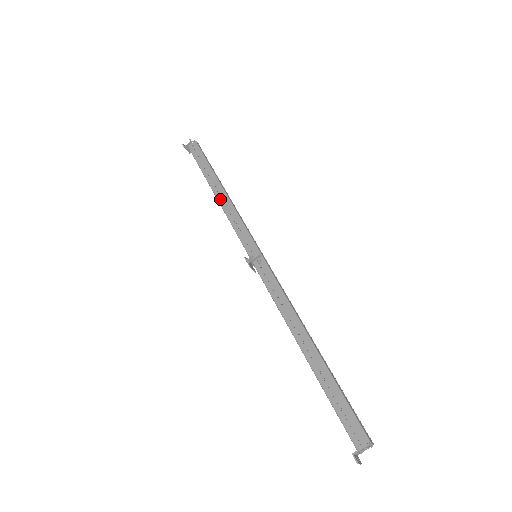
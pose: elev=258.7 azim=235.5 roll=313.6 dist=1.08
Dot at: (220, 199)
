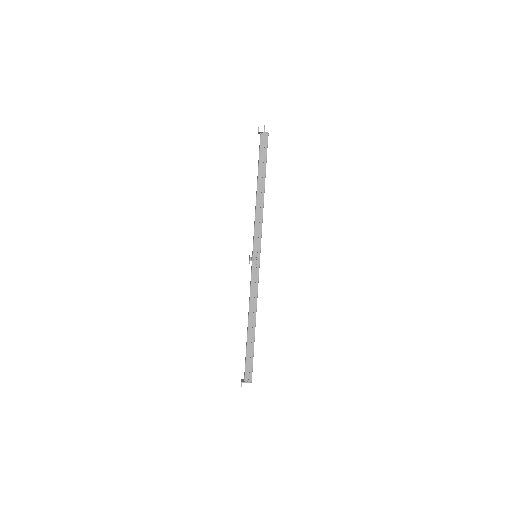
Dot at: (258, 200)
